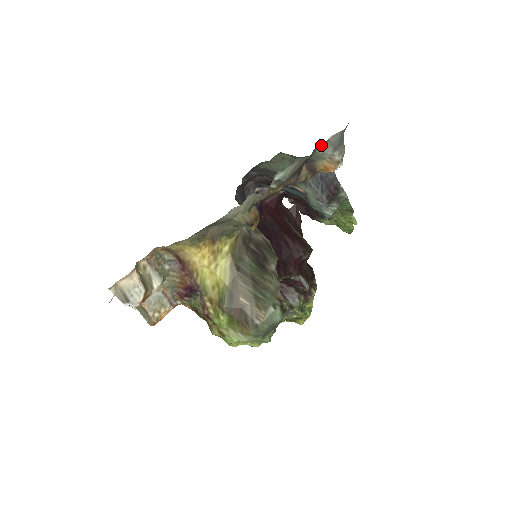
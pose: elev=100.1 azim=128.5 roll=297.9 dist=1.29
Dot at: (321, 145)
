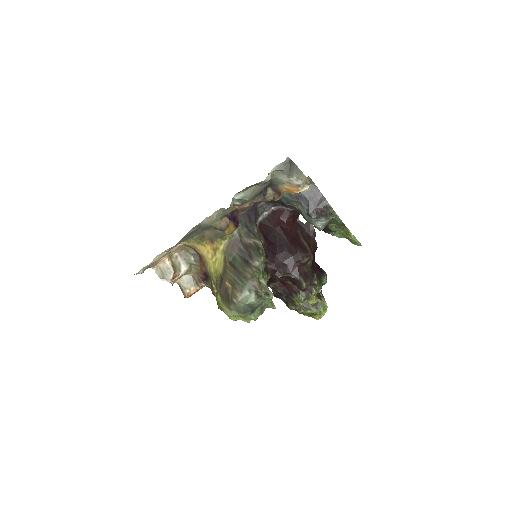
Dot at: (274, 174)
